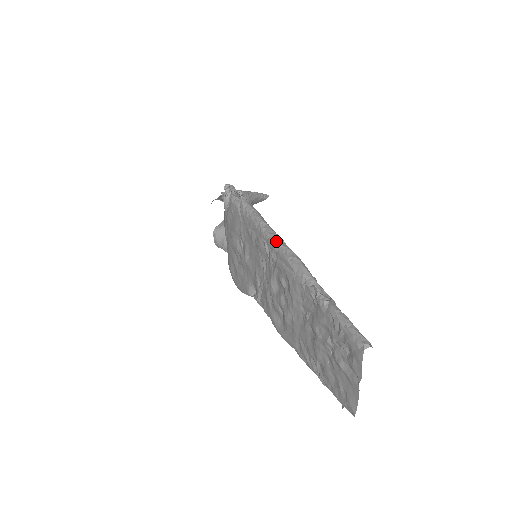
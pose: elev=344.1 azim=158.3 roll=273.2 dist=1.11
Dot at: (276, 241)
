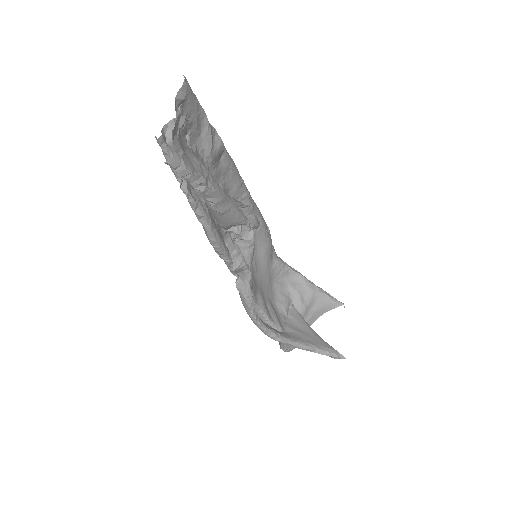
Dot at: occluded
